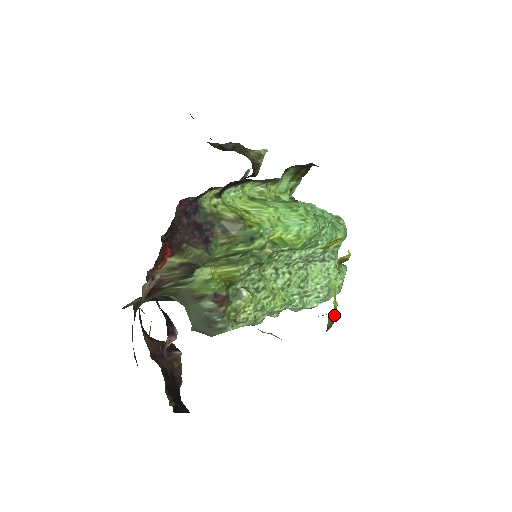
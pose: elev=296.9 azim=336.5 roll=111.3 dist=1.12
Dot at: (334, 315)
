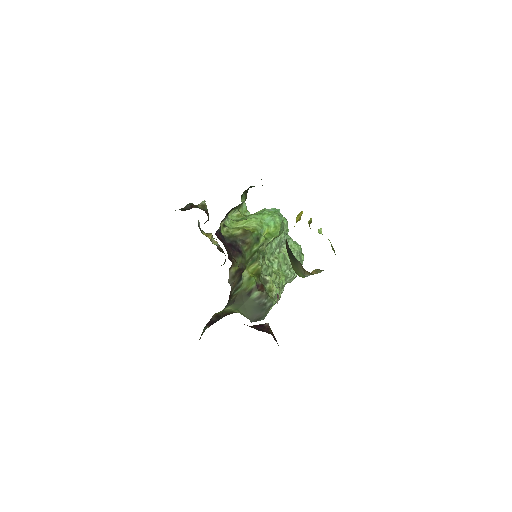
Dot at: (332, 246)
